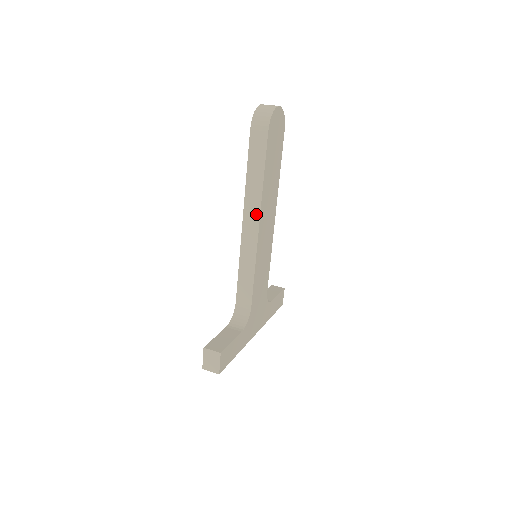
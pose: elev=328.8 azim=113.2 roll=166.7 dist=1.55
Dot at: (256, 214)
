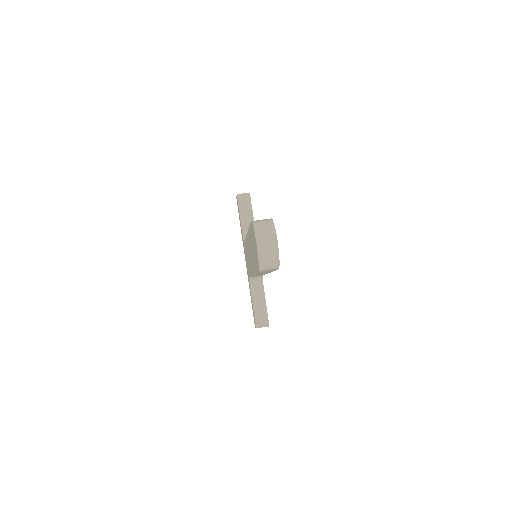
Dot at: occluded
